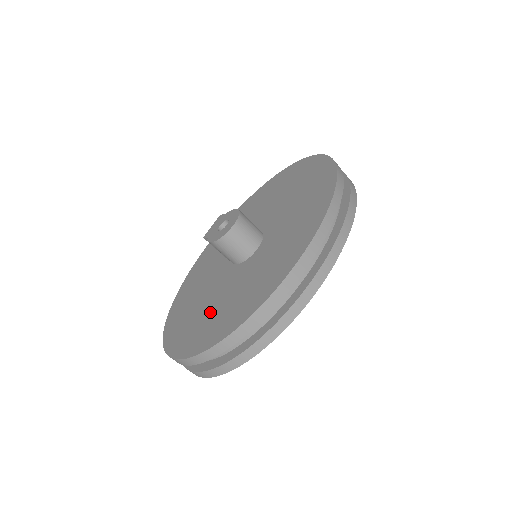
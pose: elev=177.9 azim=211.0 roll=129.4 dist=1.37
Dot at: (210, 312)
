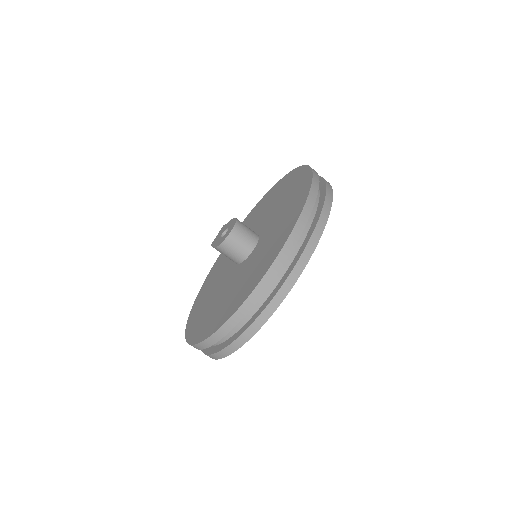
Dot at: (219, 304)
